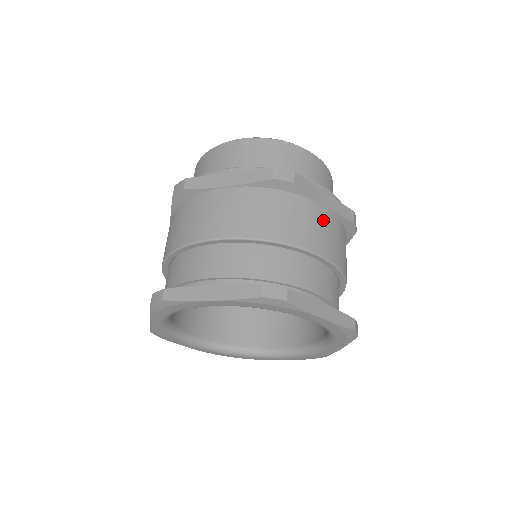
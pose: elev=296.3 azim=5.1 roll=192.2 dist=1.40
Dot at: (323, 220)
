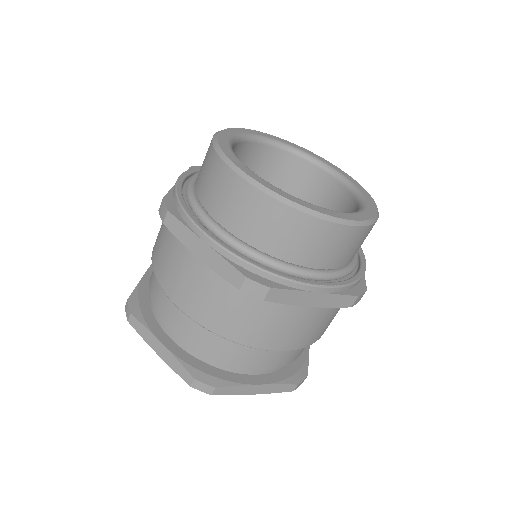
Dot at: (297, 320)
